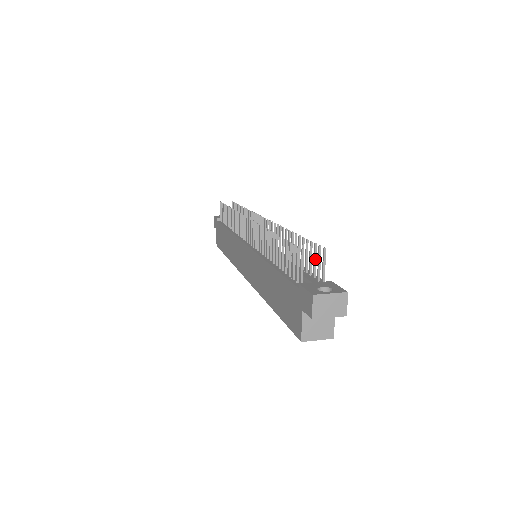
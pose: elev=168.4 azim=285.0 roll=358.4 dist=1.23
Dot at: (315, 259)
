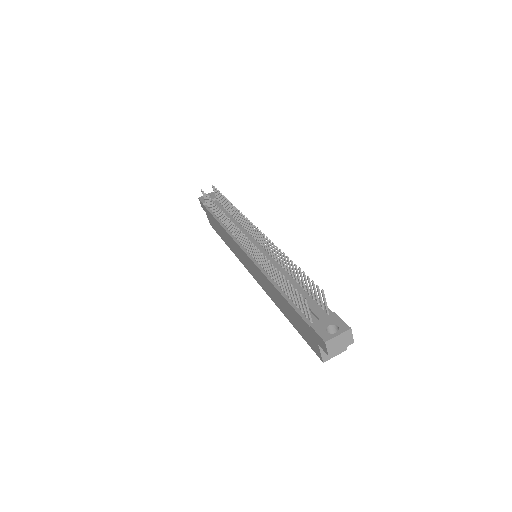
Dot at: (315, 291)
